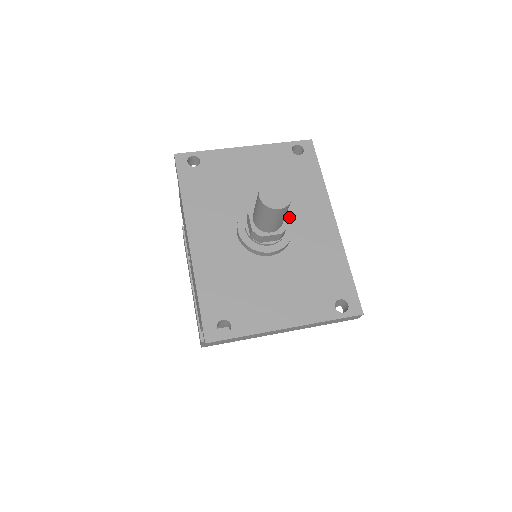
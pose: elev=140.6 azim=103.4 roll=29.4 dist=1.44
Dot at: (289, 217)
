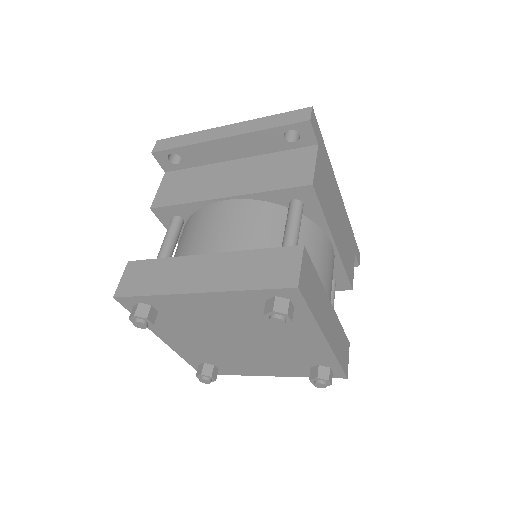
Dot at: occluded
